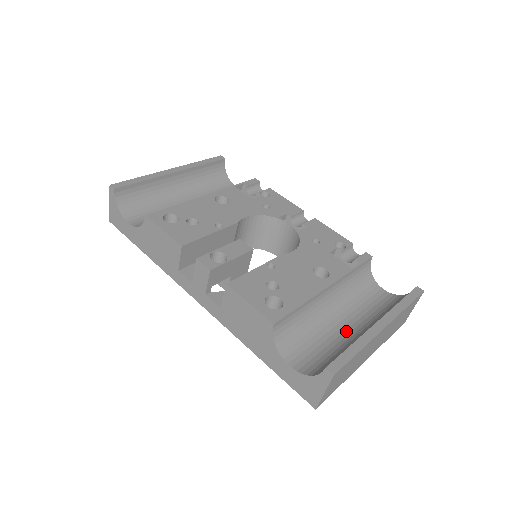
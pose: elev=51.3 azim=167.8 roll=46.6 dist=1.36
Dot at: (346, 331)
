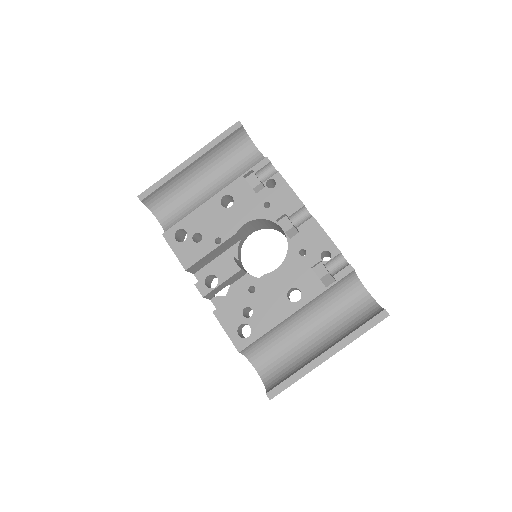
Dot at: (311, 342)
